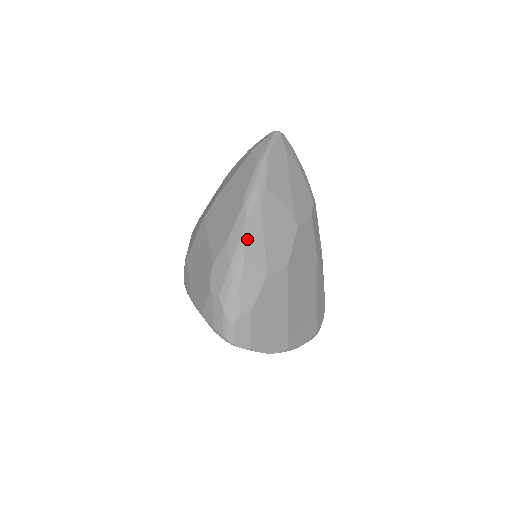
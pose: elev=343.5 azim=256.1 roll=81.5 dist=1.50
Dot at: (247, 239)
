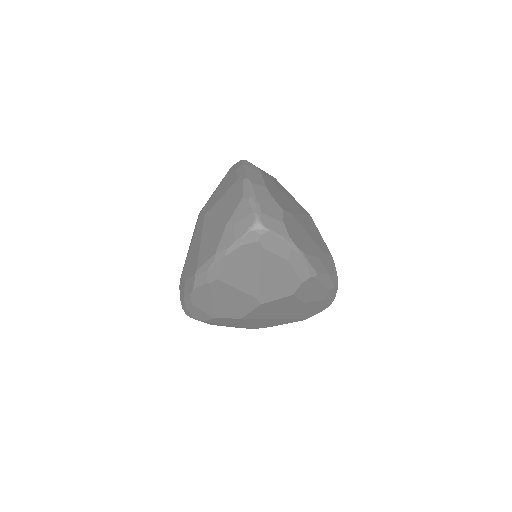
Dot at: (195, 297)
